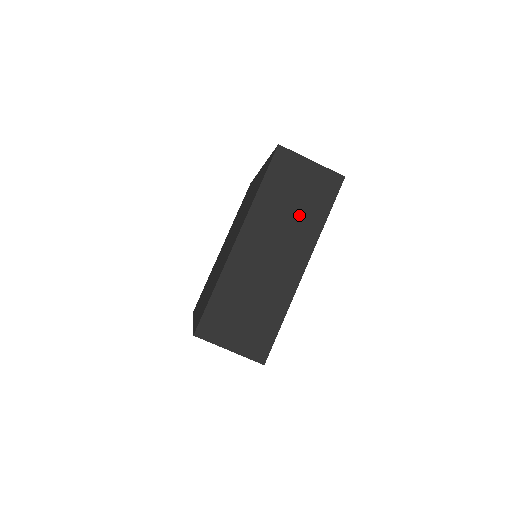
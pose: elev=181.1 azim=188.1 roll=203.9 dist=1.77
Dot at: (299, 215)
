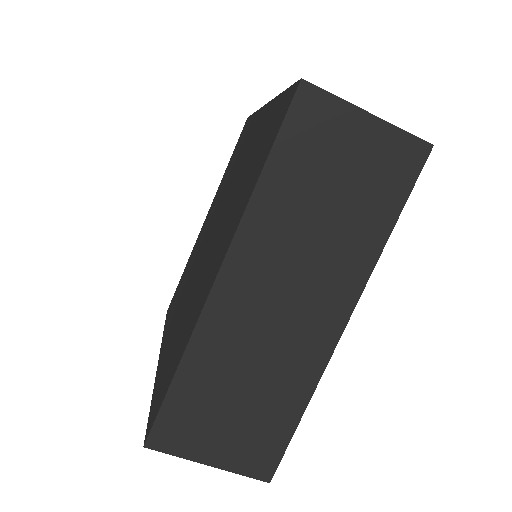
Dot at: (339, 225)
